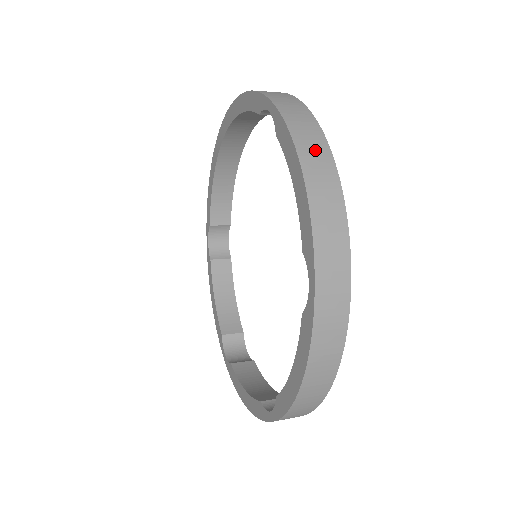
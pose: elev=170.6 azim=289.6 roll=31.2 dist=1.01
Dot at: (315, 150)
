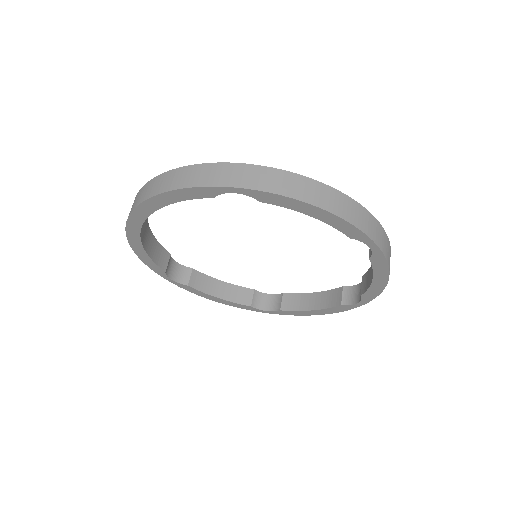
Dot at: (304, 188)
